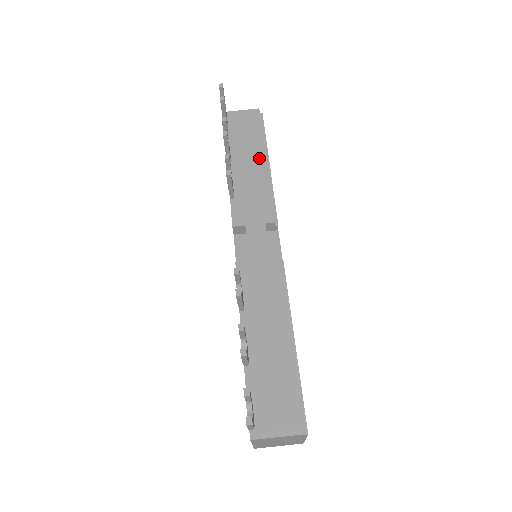
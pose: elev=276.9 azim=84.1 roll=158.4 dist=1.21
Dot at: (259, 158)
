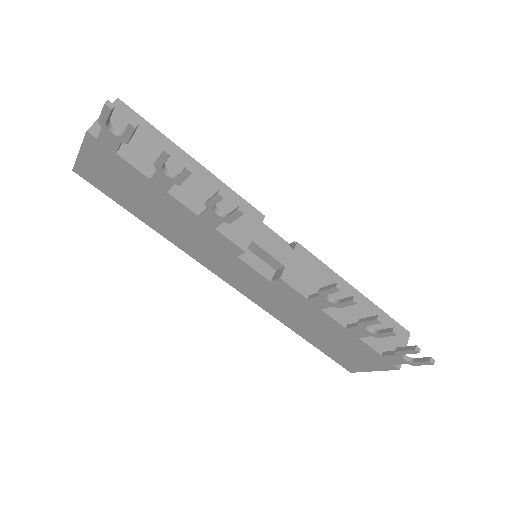
Dot at: (187, 163)
